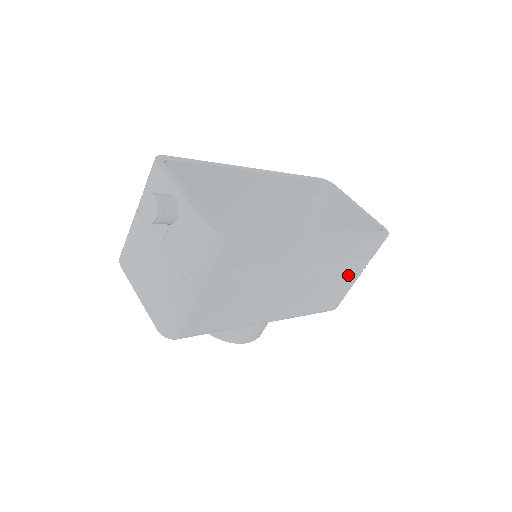
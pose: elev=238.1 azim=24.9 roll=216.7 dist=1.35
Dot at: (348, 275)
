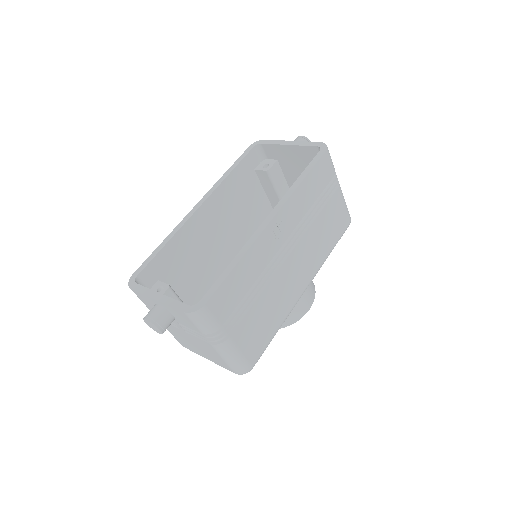
Dot at: (329, 202)
